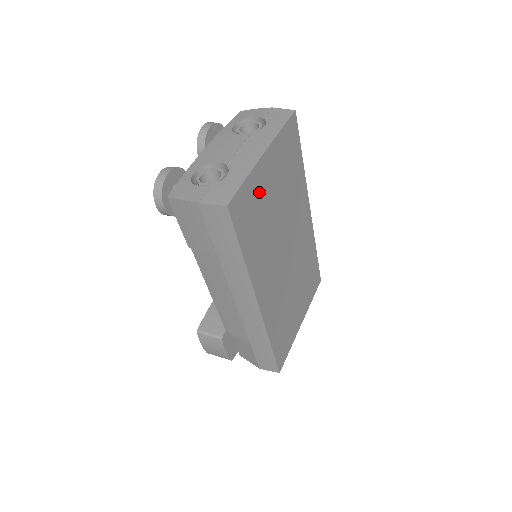
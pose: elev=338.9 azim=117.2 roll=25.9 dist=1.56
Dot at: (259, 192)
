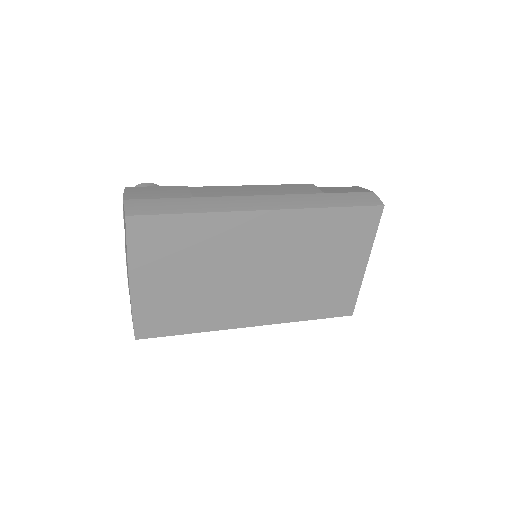
Dot at: (158, 301)
